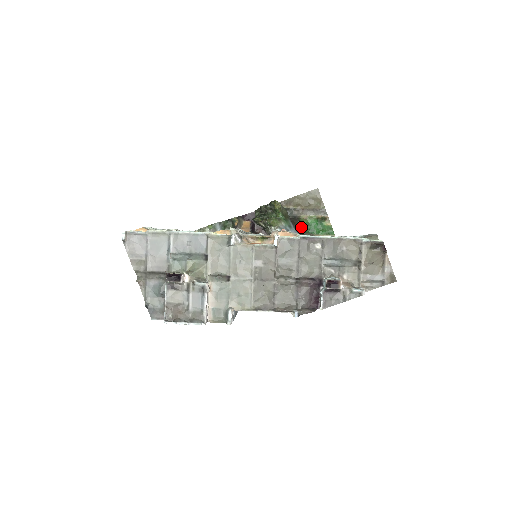
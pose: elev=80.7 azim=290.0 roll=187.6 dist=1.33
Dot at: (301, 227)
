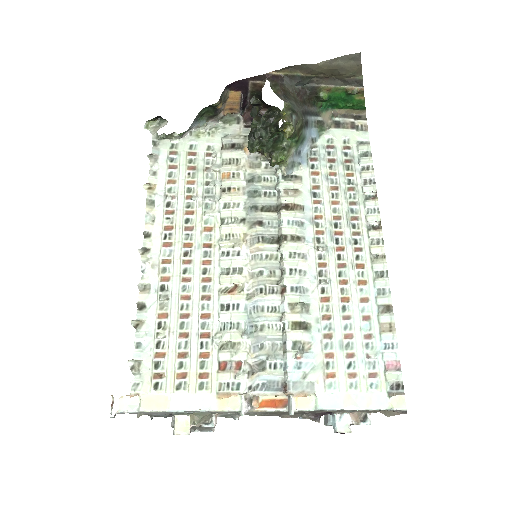
Dot at: (318, 103)
